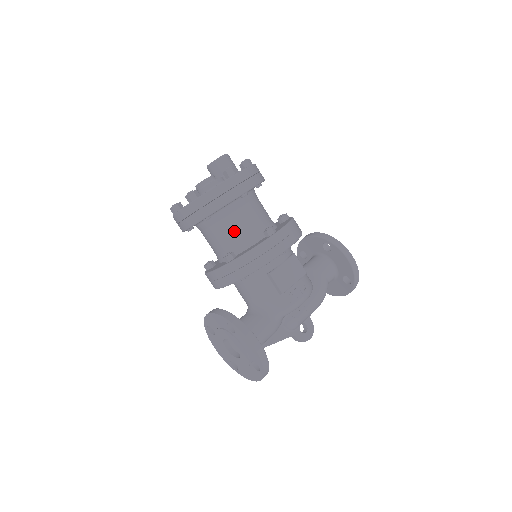
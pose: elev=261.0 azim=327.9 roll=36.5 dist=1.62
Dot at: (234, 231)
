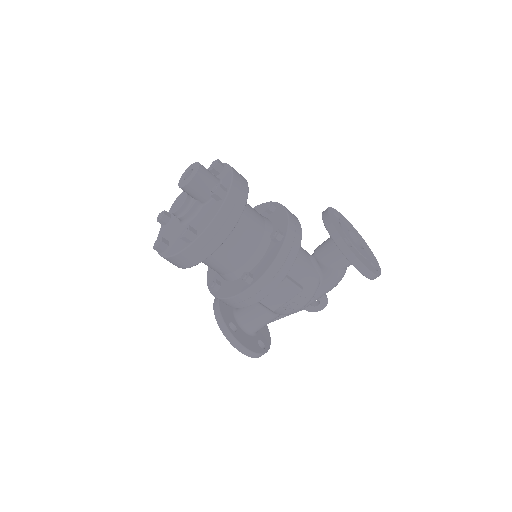
Dot at: (214, 268)
